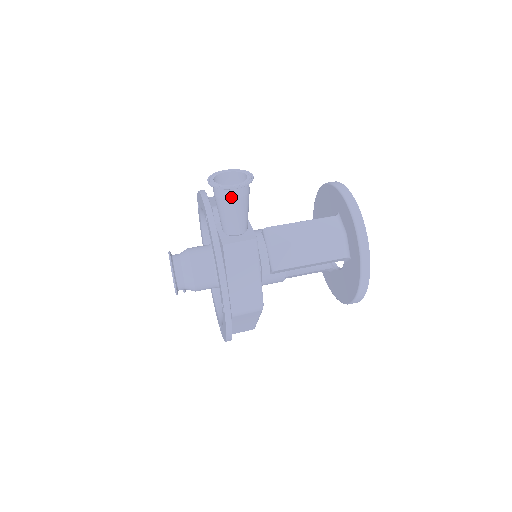
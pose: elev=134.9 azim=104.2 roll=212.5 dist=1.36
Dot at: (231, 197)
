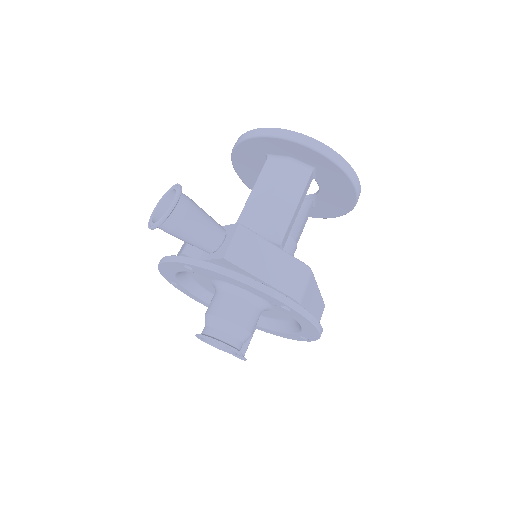
Dot at: (182, 215)
